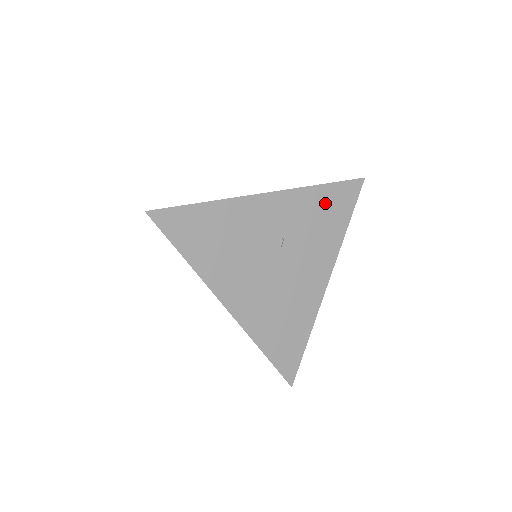
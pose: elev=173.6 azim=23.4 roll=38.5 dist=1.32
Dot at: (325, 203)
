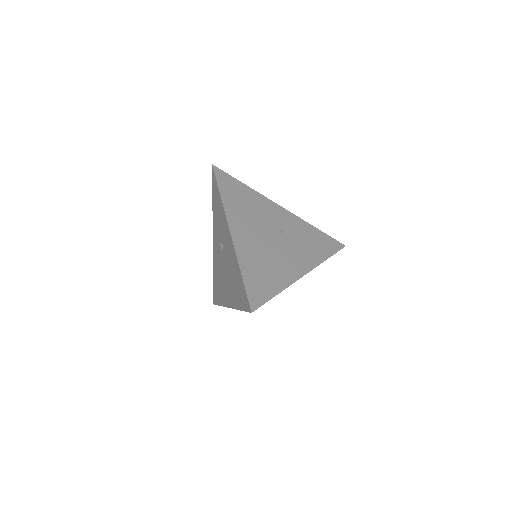
Dot at: (316, 237)
